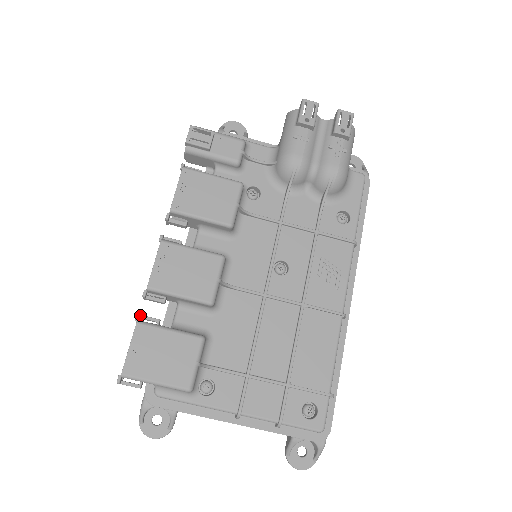
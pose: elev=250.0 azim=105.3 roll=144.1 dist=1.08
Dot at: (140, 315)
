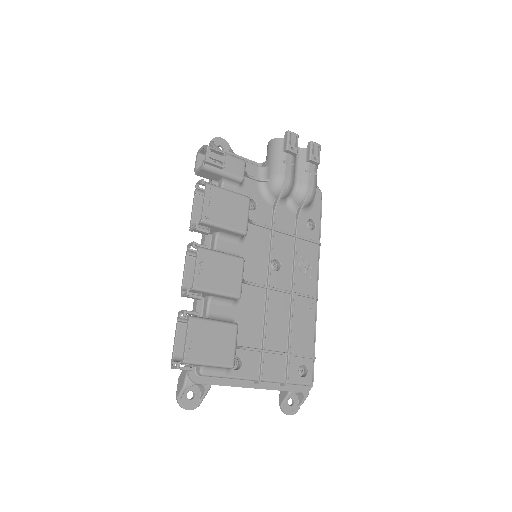
Dot at: (185, 311)
